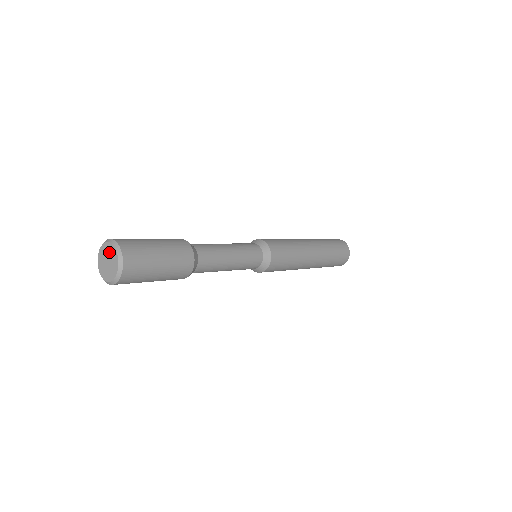
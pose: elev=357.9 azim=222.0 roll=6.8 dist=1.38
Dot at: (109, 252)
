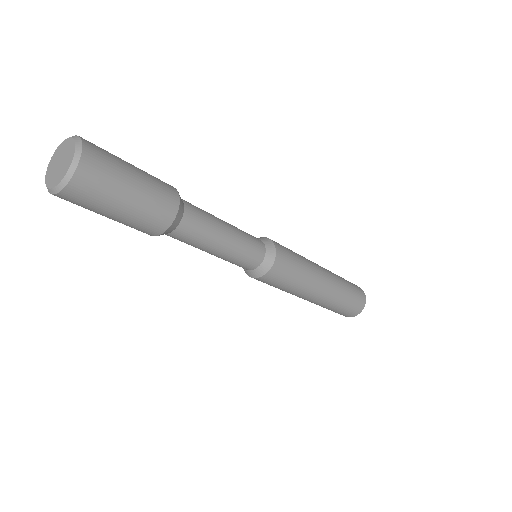
Dot at: (62, 150)
